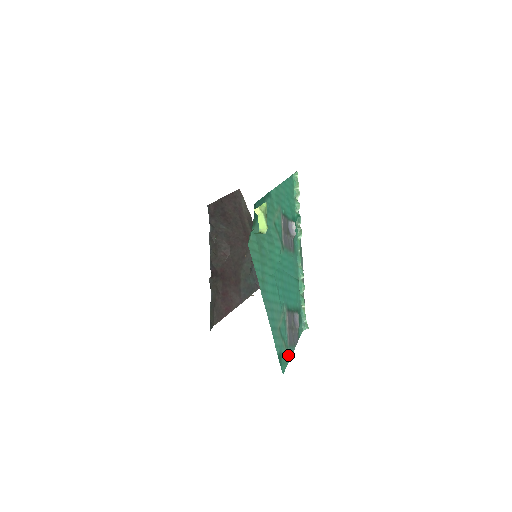
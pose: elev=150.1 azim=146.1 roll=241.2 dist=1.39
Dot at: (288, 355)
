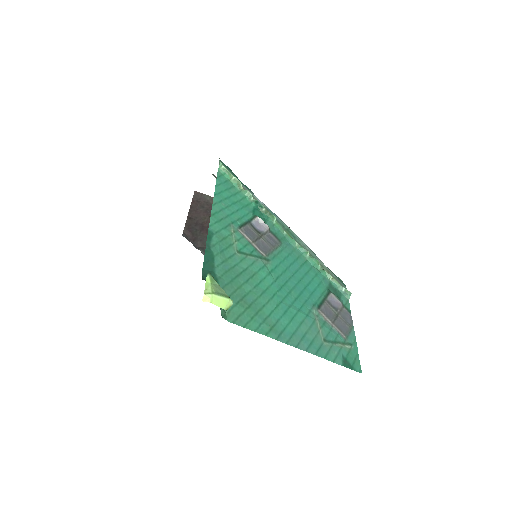
Dot at: (352, 347)
